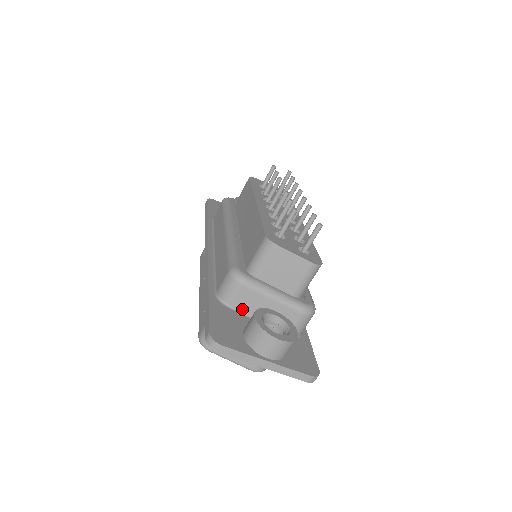
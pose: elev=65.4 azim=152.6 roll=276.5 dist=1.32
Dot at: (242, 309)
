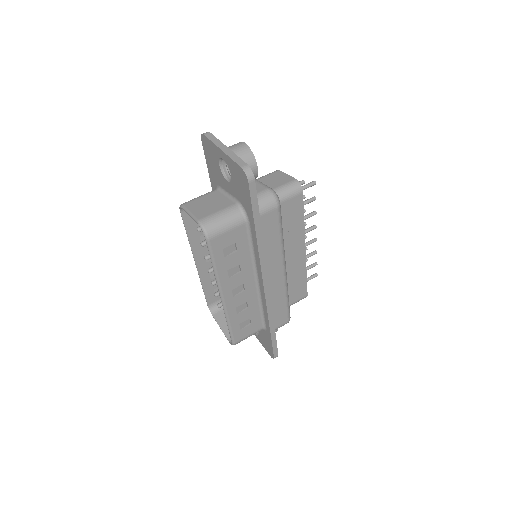
Dot at: occluded
